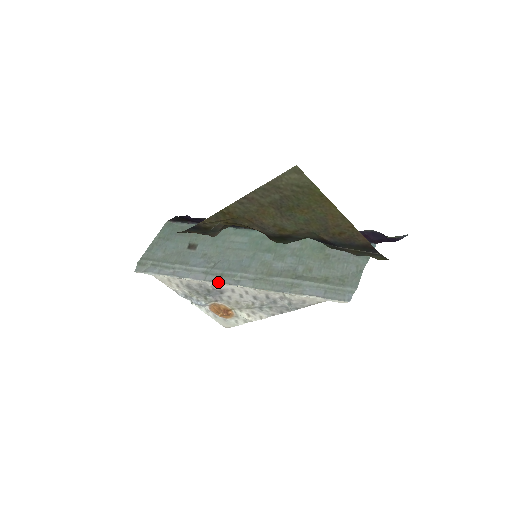
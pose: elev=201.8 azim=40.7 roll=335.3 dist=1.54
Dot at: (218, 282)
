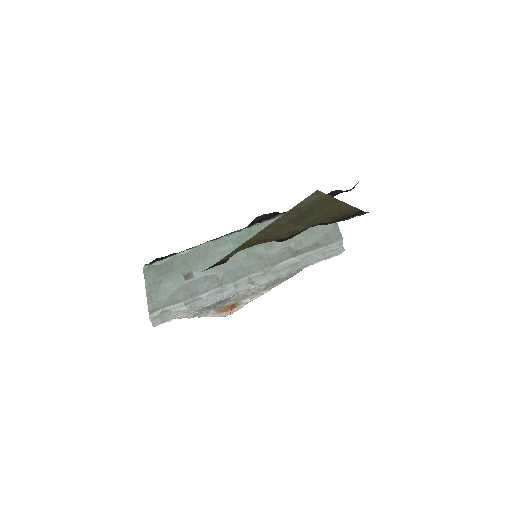
Dot at: (237, 293)
